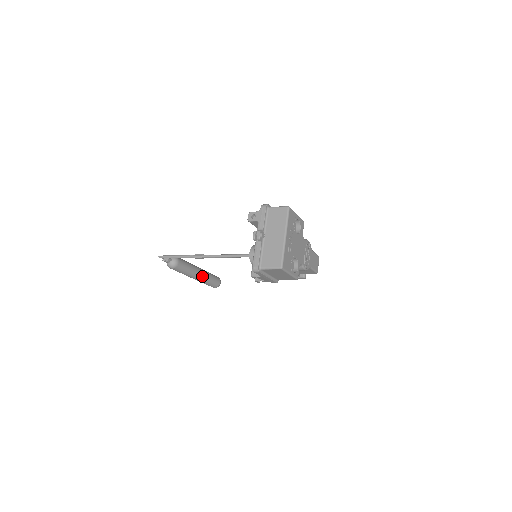
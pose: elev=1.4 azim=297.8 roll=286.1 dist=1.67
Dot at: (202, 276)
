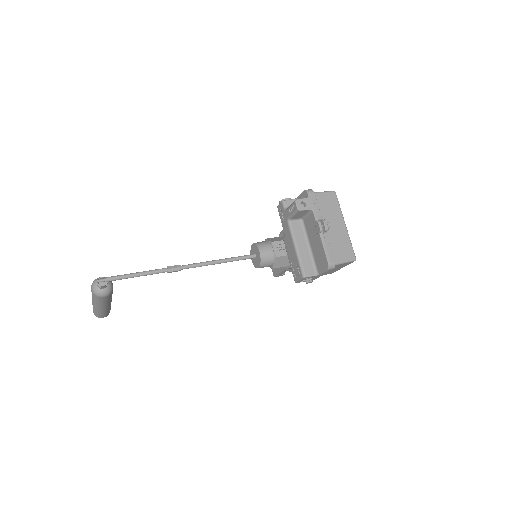
Dot at: occluded
